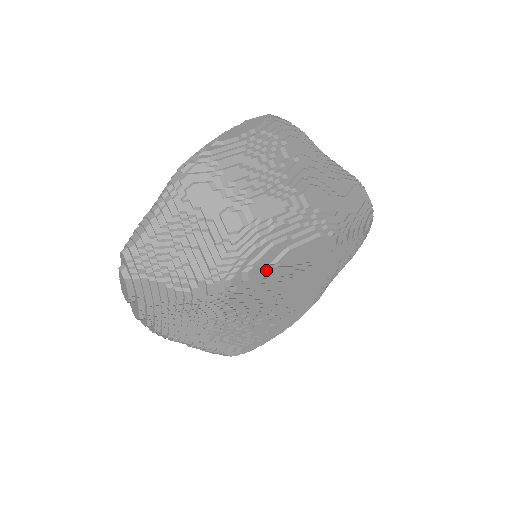
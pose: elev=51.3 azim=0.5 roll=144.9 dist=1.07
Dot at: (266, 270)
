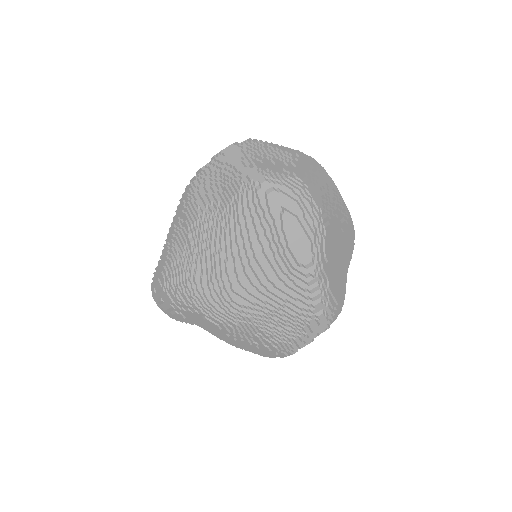
Dot at: (277, 207)
